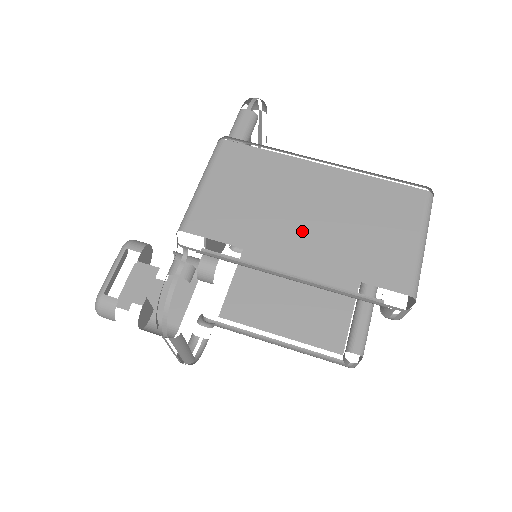
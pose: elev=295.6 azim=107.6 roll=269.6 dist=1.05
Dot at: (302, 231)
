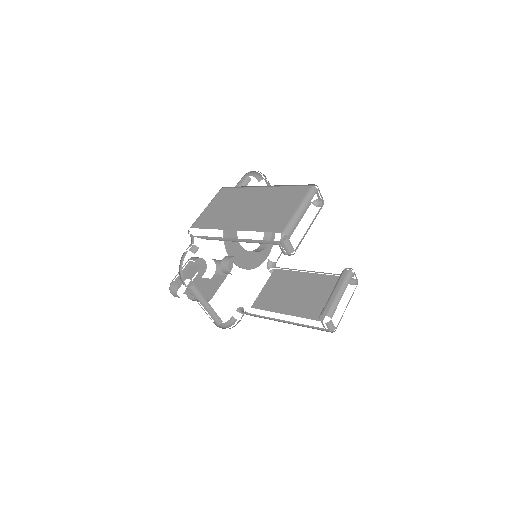
Dot at: (241, 217)
